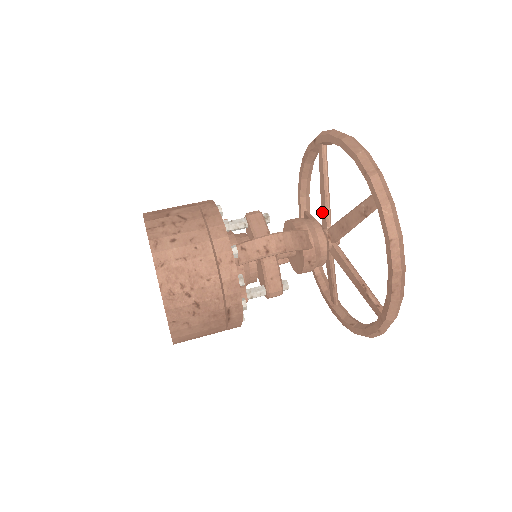
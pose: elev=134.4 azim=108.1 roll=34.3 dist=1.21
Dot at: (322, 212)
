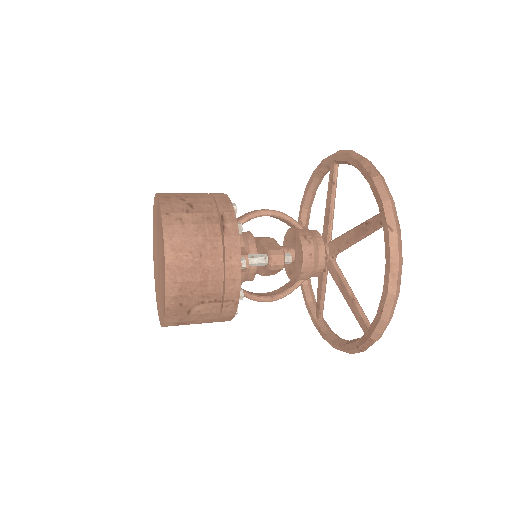
Dot at: occluded
